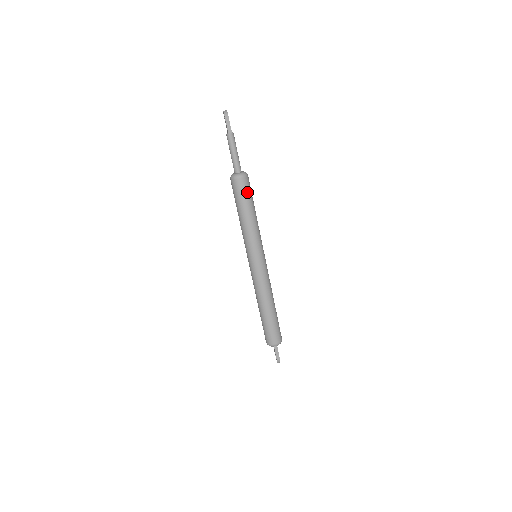
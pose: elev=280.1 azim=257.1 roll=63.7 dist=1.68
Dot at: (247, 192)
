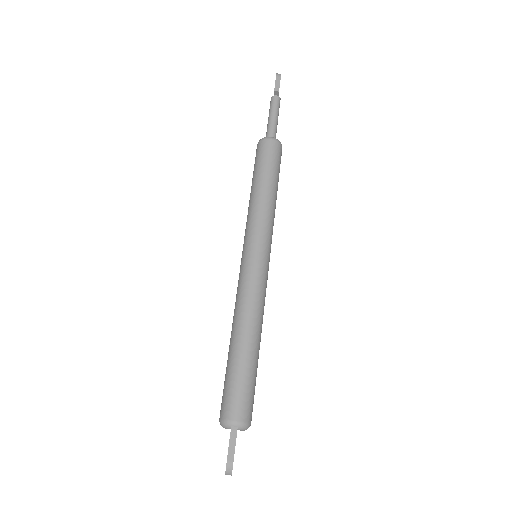
Dot at: (274, 160)
